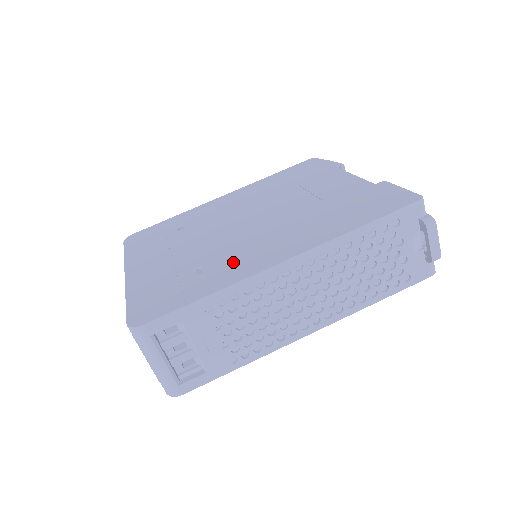
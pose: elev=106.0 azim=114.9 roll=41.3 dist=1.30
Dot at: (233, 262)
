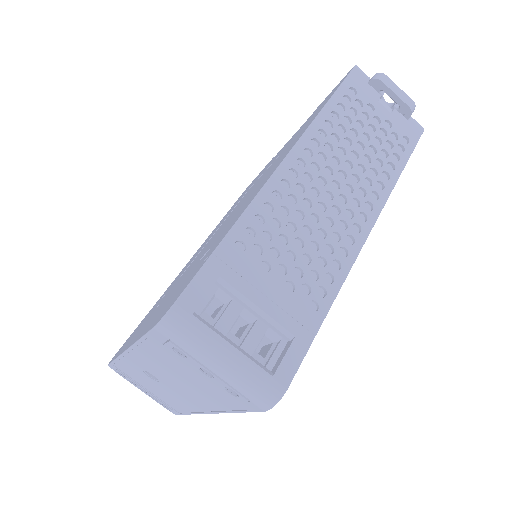
Dot at: (233, 218)
